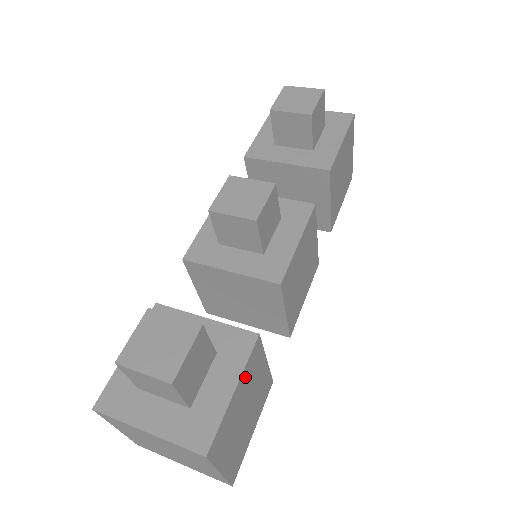
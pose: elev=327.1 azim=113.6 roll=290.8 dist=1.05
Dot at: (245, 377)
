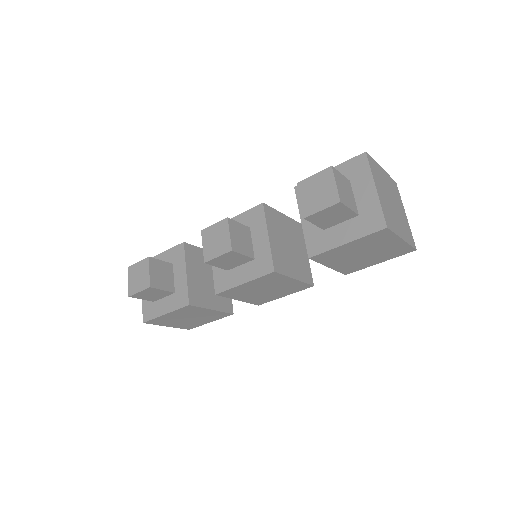
Dot at: (178, 312)
